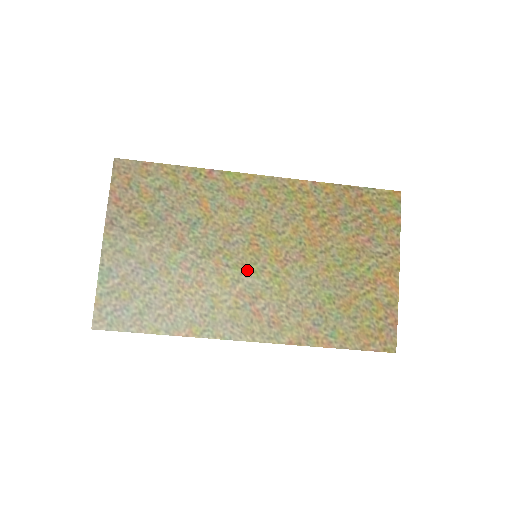
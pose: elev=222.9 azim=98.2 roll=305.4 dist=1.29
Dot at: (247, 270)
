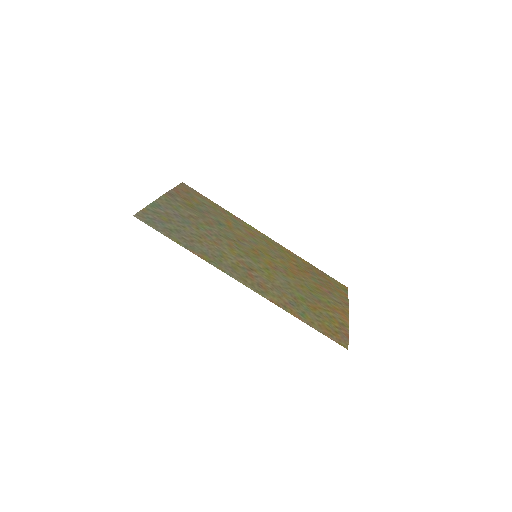
Dot at: (249, 257)
